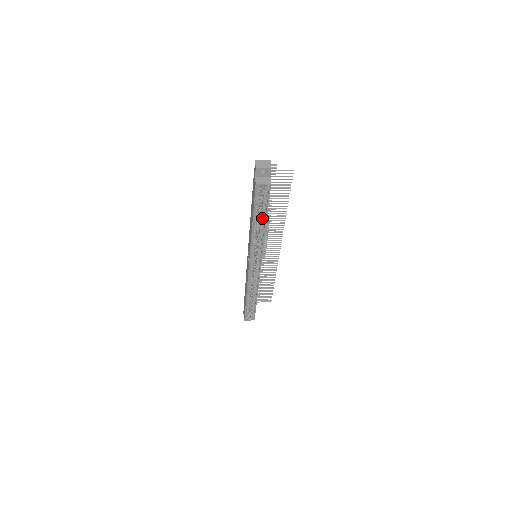
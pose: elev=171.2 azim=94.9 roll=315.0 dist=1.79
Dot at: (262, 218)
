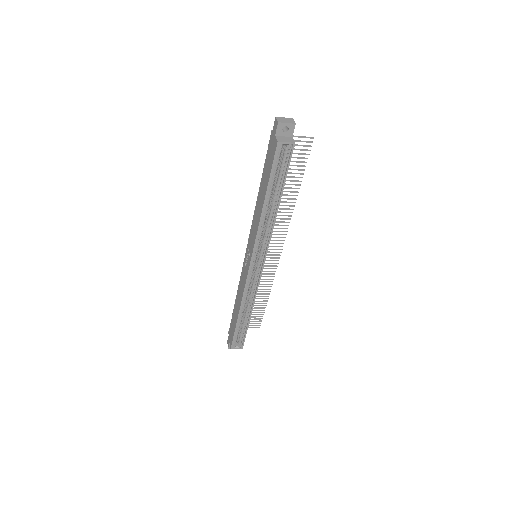
Dot at: (276, 195)
